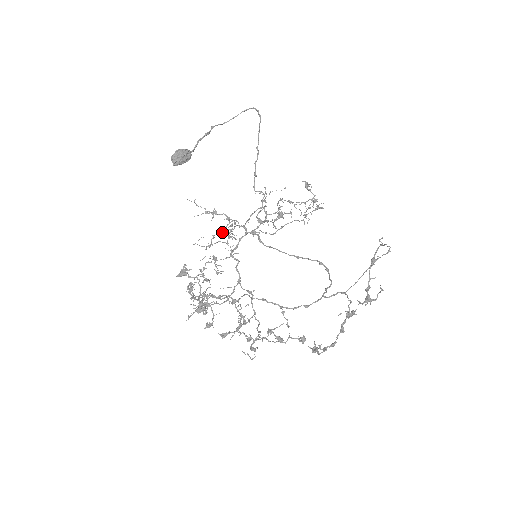
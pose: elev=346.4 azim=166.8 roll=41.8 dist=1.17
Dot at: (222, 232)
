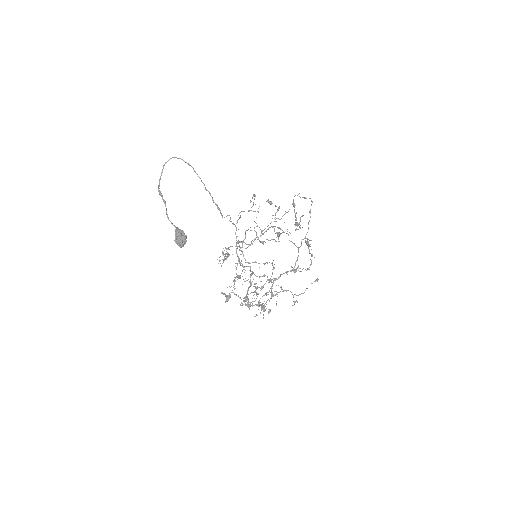
Dot at: occluded
